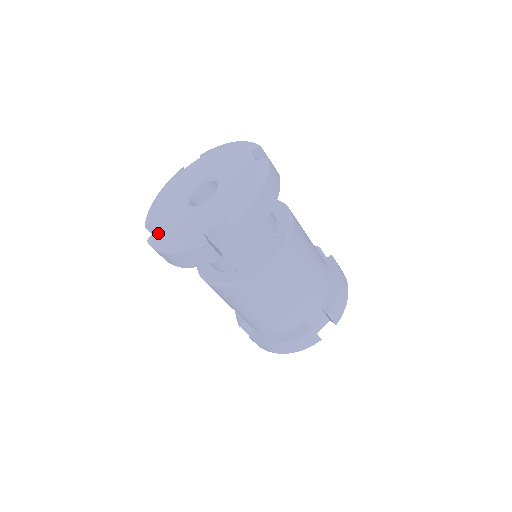
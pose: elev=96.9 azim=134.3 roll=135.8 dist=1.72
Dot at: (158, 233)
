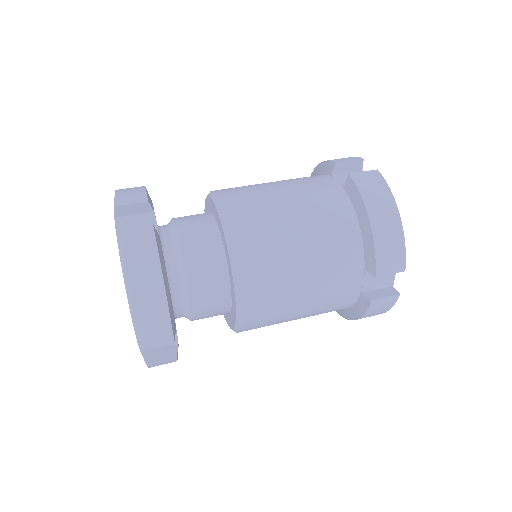
Dot at: occluded
